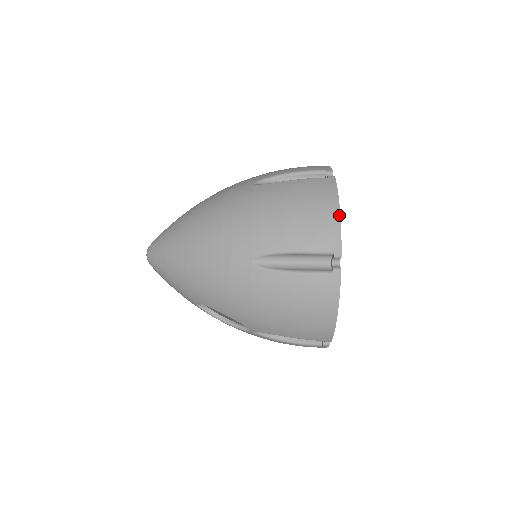
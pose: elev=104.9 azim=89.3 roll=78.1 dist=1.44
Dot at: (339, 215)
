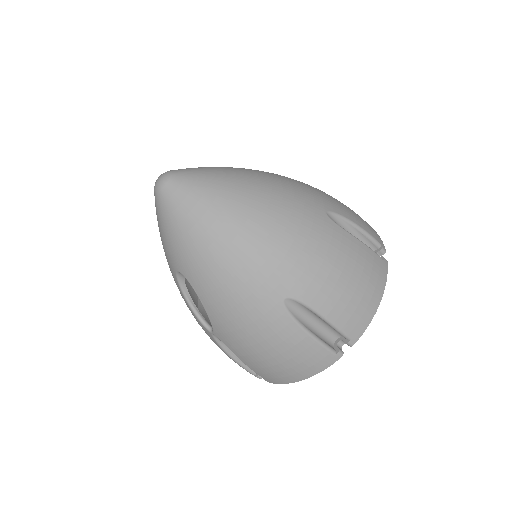
Dot at: (376, 310)
